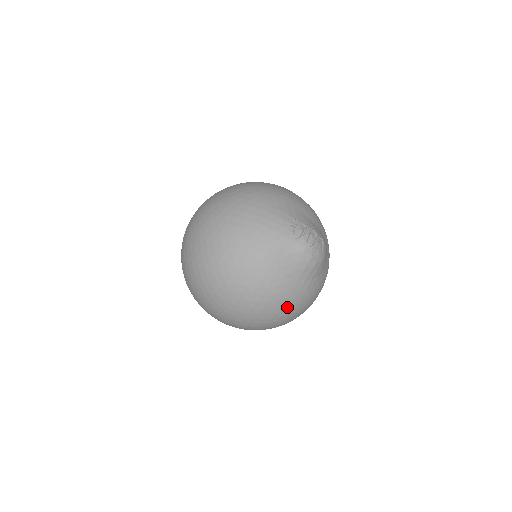
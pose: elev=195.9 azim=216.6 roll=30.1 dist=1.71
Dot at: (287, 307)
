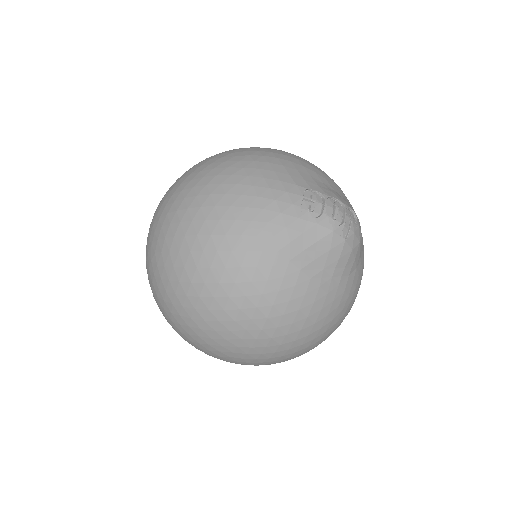
Dot at: (322, 323)
